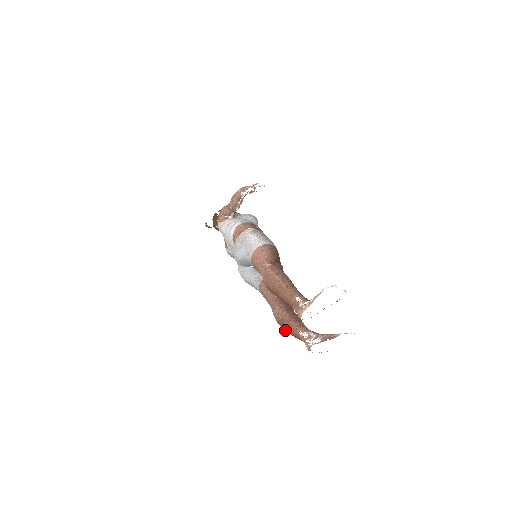
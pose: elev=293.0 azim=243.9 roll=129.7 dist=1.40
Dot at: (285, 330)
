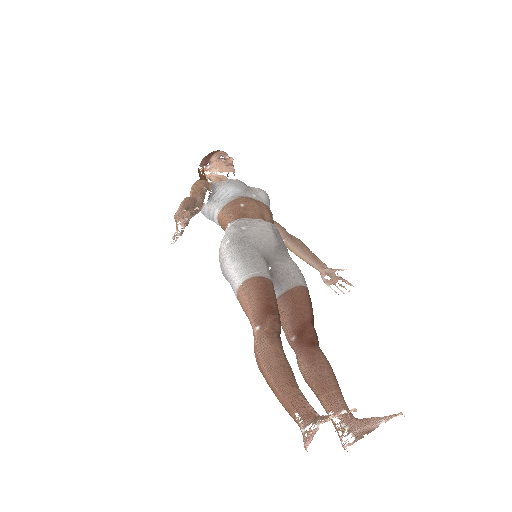
Dot at: occluded
